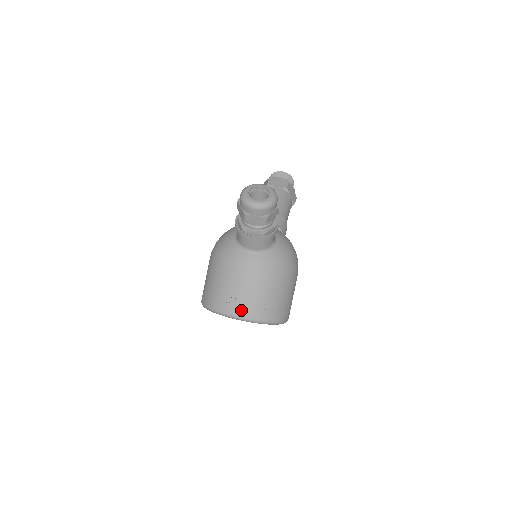
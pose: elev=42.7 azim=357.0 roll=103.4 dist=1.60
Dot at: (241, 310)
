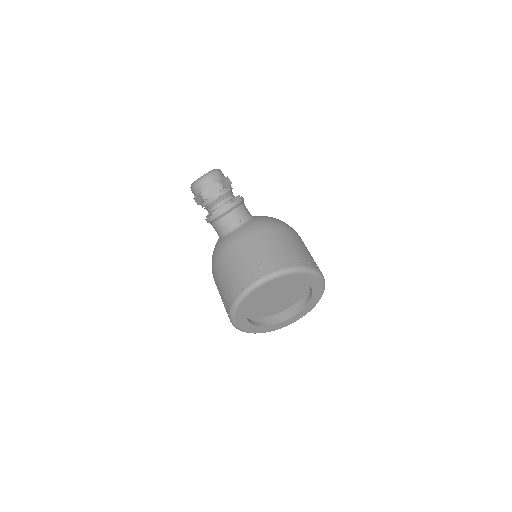
Dot at: (257, 273)
